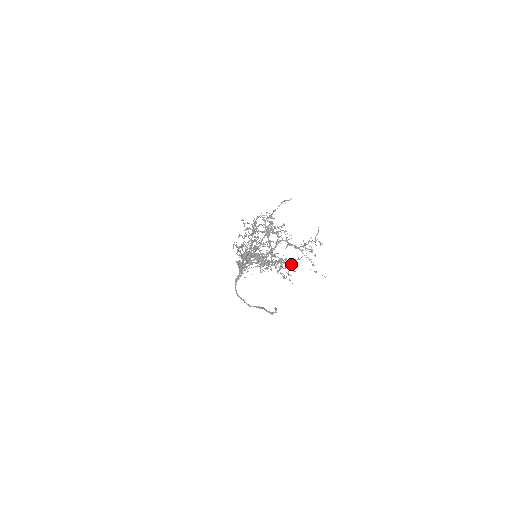
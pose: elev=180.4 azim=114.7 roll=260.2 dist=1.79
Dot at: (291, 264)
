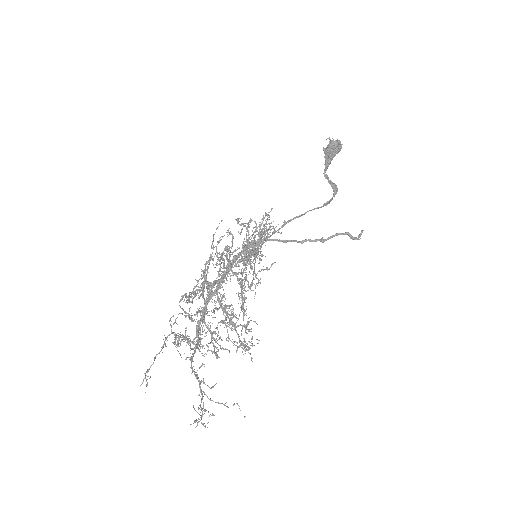
Dot at: (245, 344)
